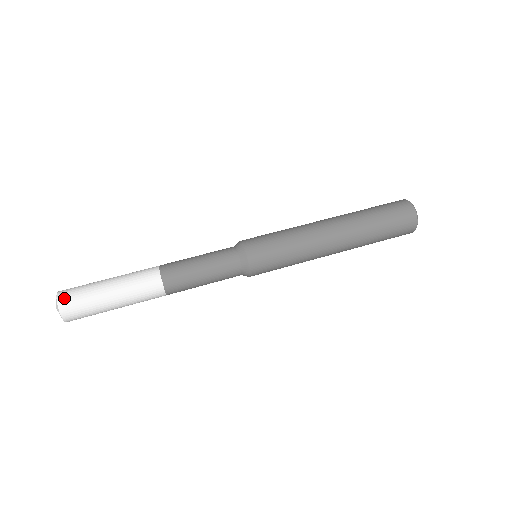
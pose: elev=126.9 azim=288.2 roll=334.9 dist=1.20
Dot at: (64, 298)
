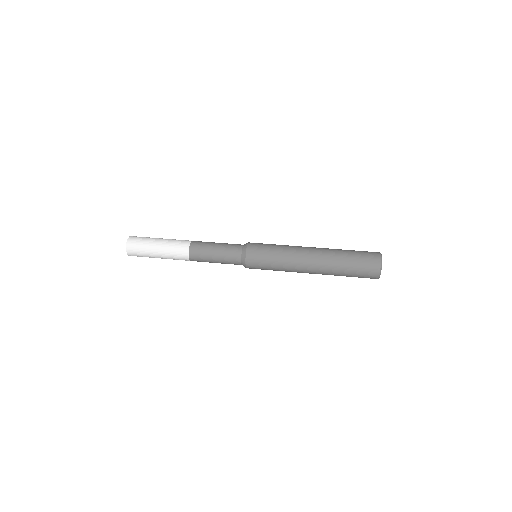
Dot at: (132, 238)
